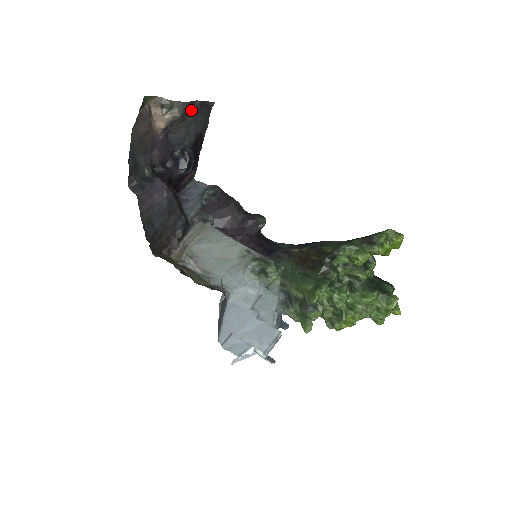
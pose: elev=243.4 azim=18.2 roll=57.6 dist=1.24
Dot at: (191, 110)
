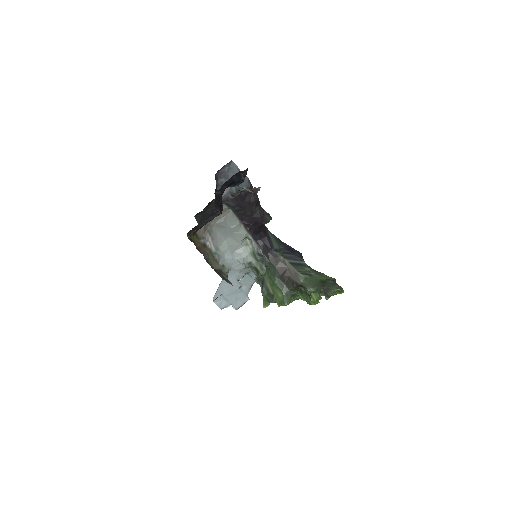
Dot at: occluded
